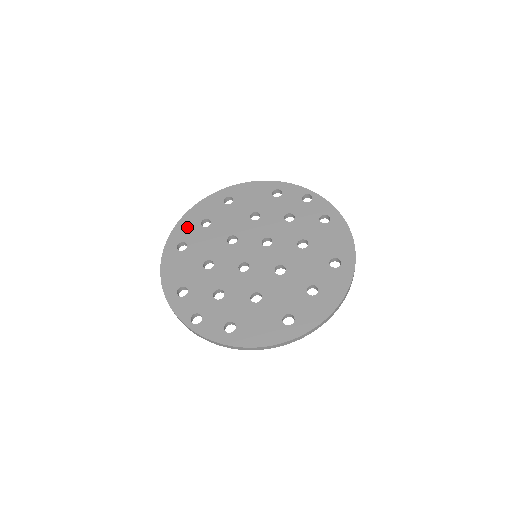
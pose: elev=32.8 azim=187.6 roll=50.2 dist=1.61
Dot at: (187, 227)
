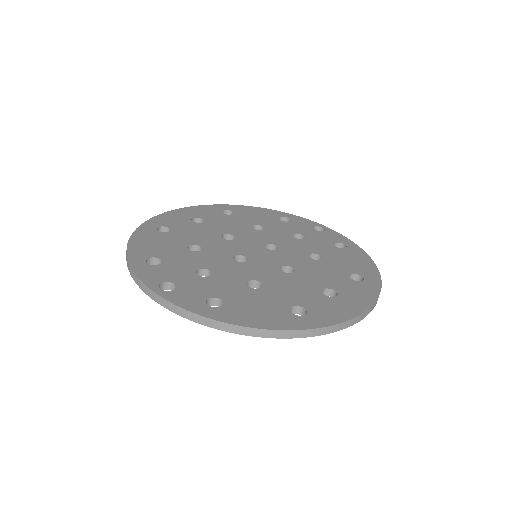
Dot at: (174, 218)
